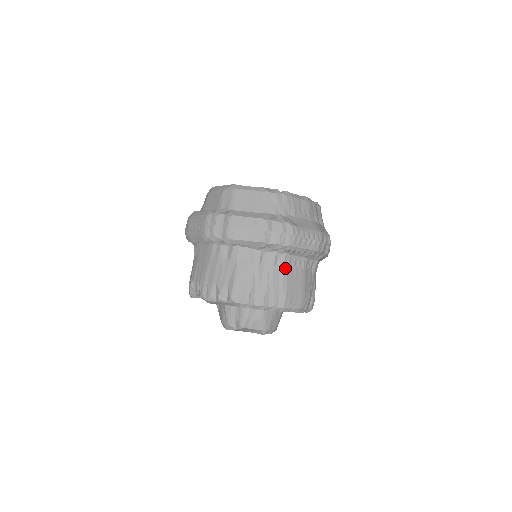
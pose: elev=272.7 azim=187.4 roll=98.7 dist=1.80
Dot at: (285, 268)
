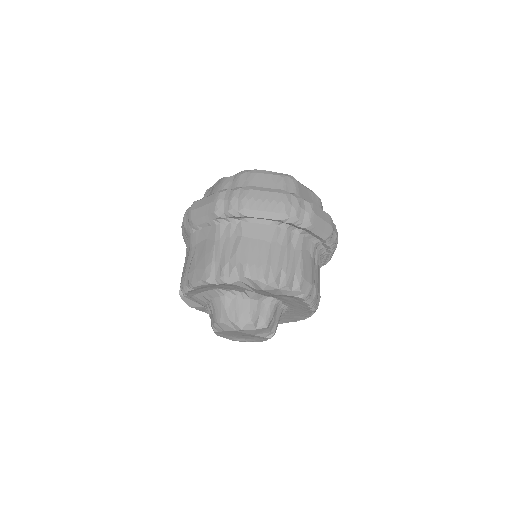
Dot at: occluded
